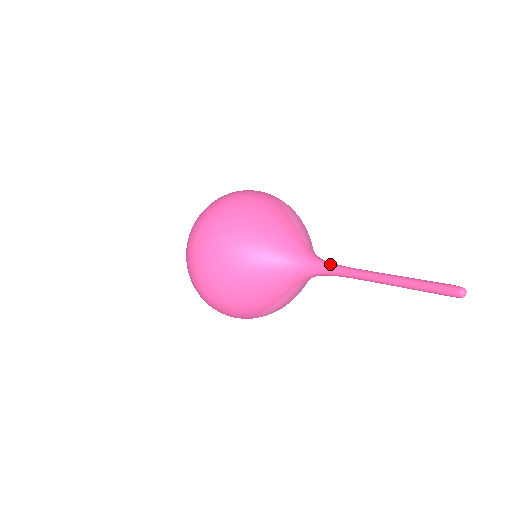
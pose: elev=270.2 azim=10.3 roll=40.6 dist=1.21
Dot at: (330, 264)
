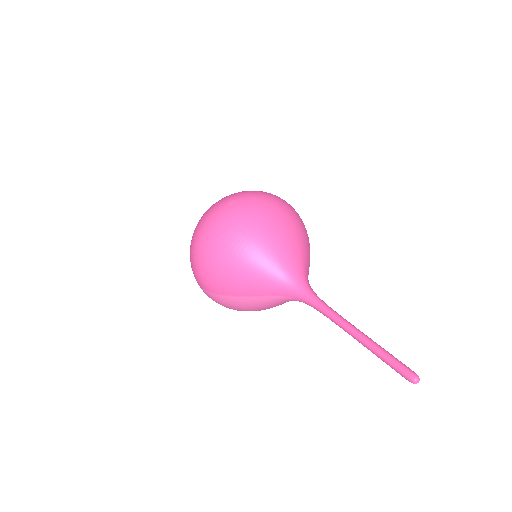
Dot at: occluded
